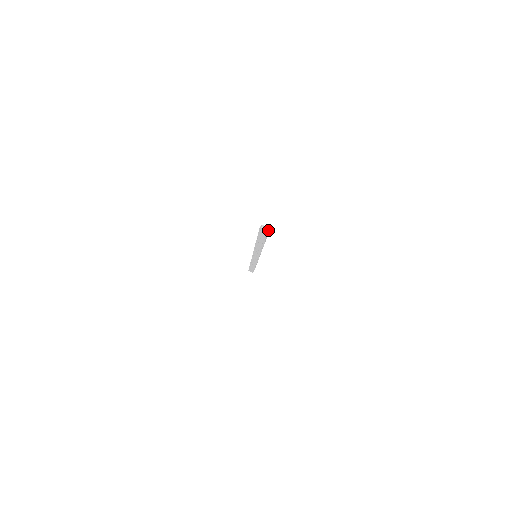
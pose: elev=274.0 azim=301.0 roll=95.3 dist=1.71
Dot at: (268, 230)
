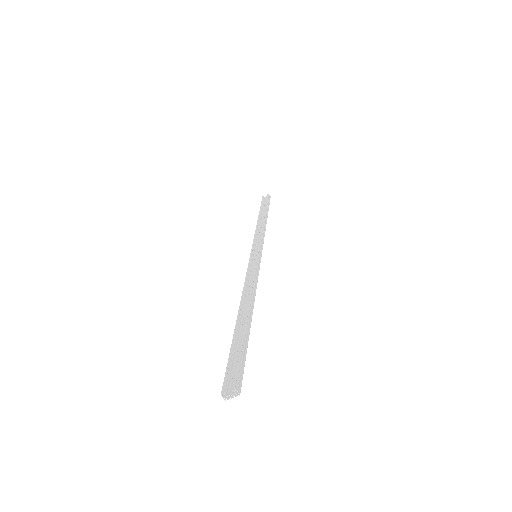
Dot at: (235, 390)
